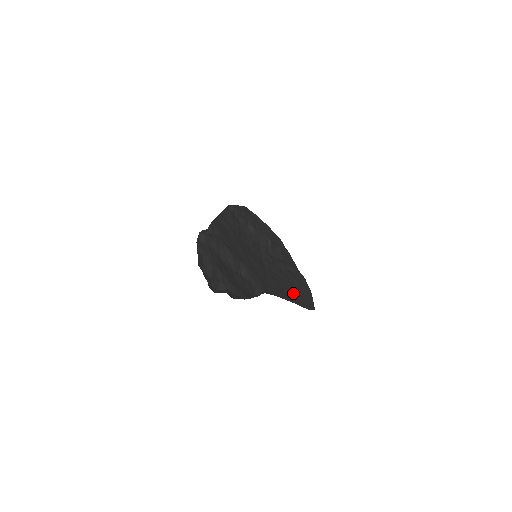
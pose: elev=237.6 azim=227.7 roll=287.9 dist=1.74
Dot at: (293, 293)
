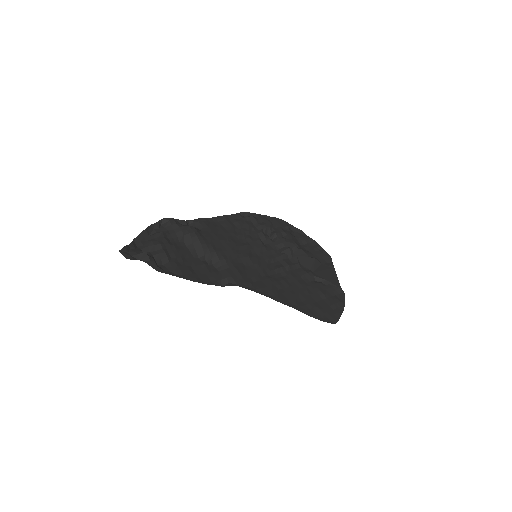
Dot at: (304, 301)
